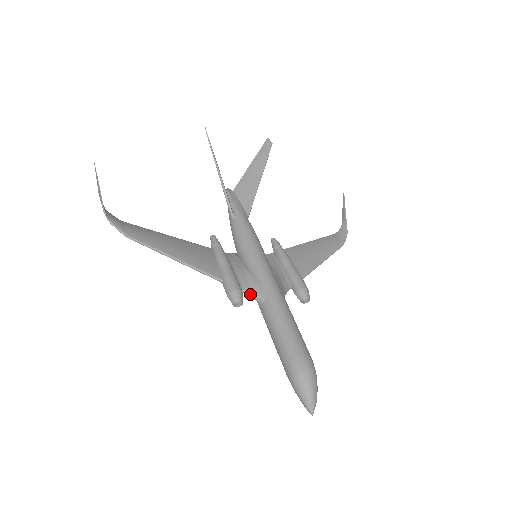
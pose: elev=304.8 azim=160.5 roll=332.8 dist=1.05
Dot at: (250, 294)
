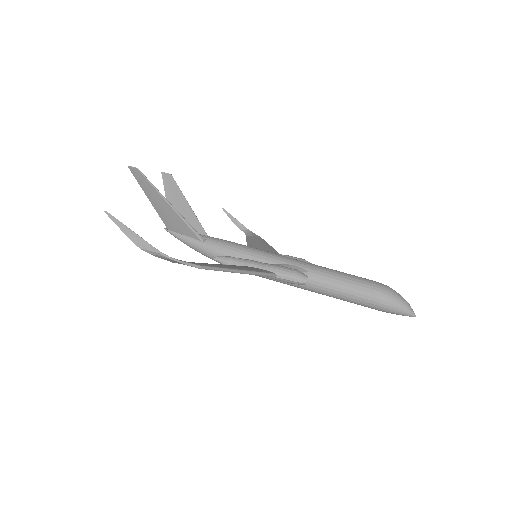
Dot at: occluded
